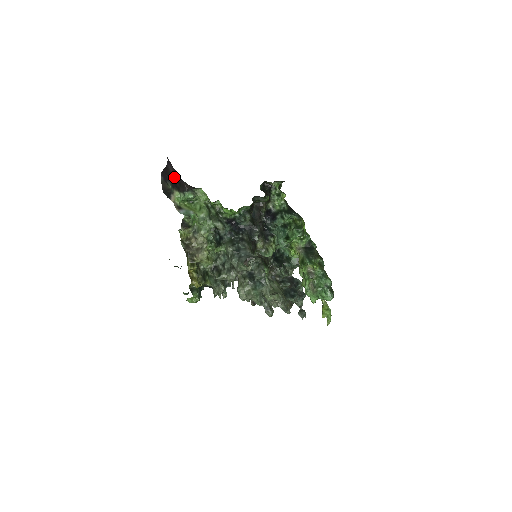
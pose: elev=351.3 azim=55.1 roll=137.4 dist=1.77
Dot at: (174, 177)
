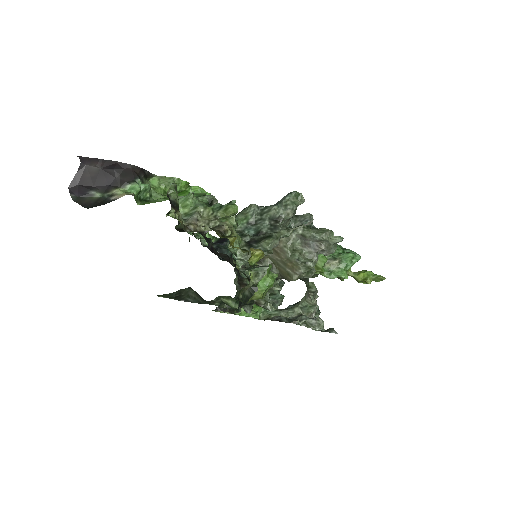
Dot at: (106, 170)
